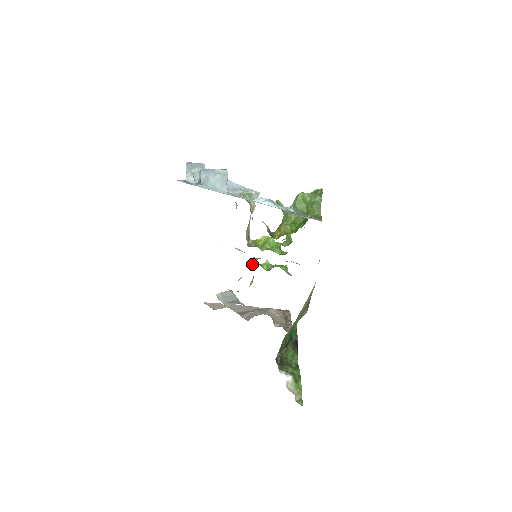
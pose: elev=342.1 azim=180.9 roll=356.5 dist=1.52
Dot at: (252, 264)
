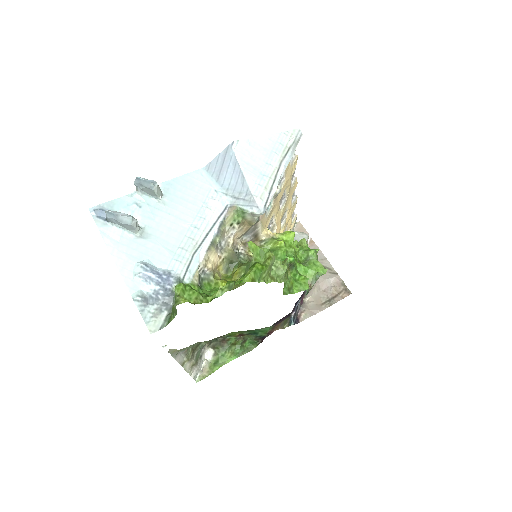
Dot at: occluded
